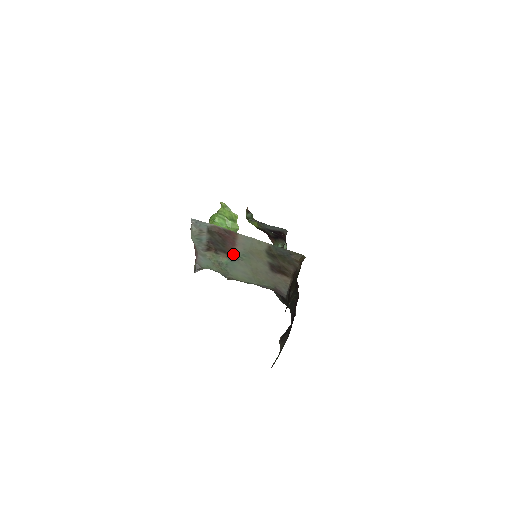
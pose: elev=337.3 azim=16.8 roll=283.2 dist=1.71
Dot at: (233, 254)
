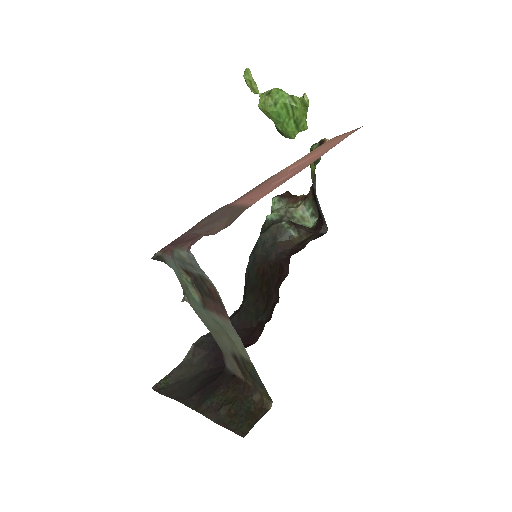
Dot at: (208, 309)
